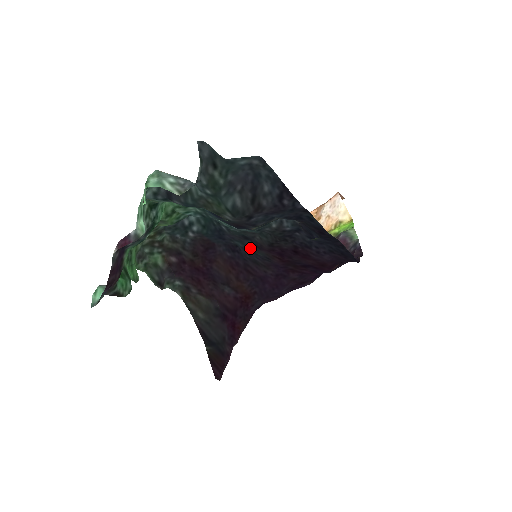
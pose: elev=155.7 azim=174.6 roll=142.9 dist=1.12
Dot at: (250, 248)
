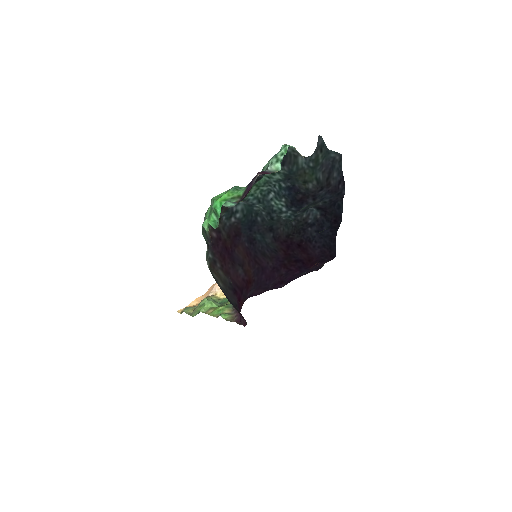
Dot at: (266, 241)
